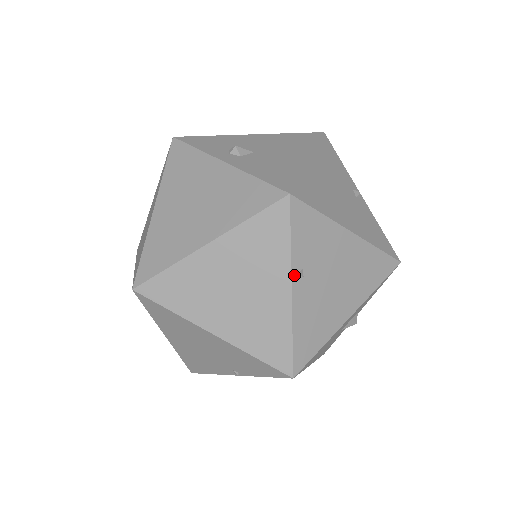
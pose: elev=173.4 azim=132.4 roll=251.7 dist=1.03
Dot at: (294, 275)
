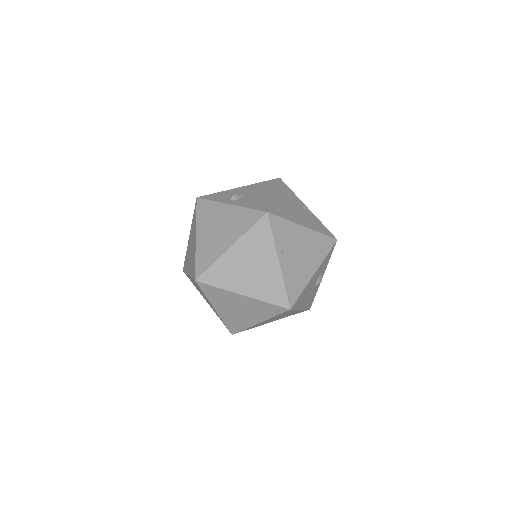
Dot at: (278, 253)
